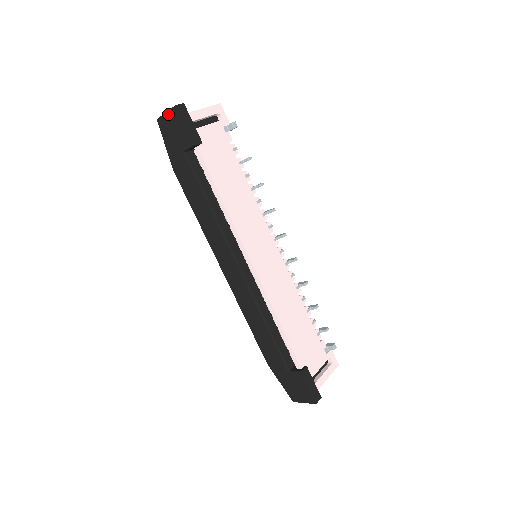
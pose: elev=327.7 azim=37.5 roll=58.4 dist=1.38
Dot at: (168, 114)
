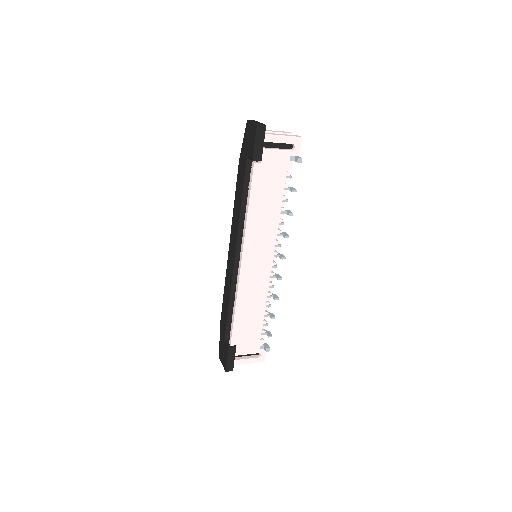
Dot at: (252, 124)
